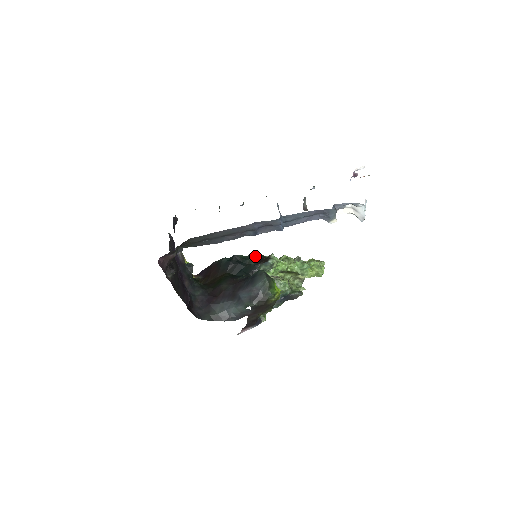
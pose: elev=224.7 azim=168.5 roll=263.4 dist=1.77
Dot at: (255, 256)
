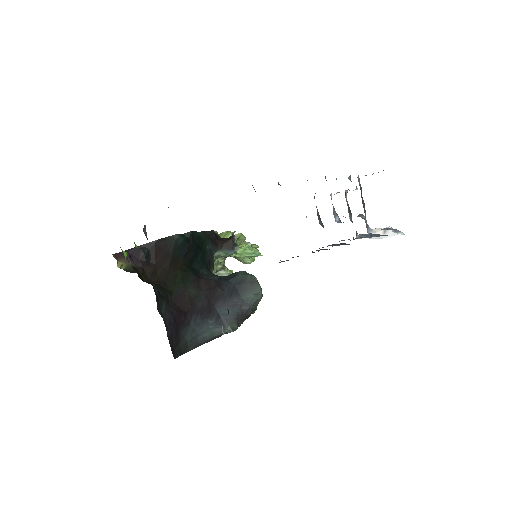
Dot at: (209, 233)
